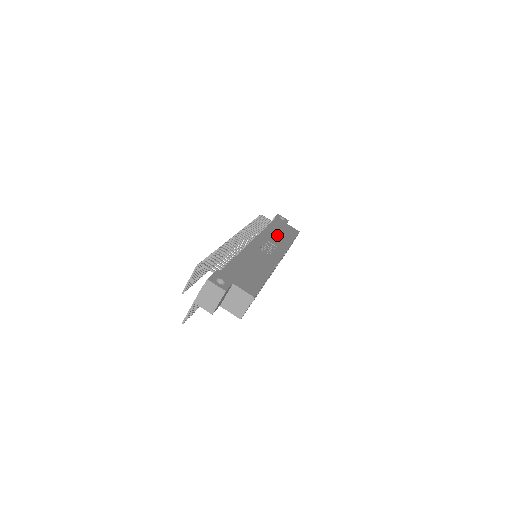
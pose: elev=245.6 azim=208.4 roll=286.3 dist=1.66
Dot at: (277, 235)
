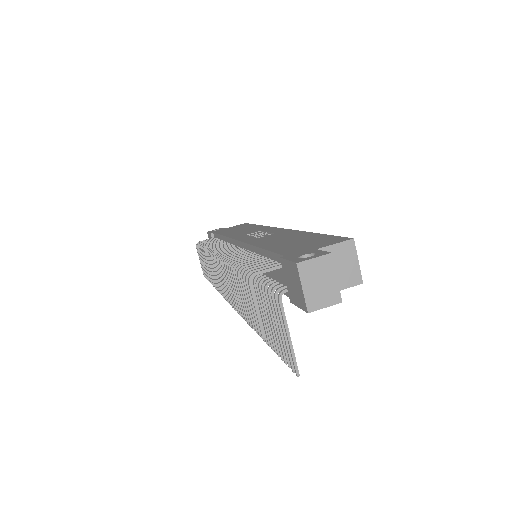
Dot at: (241, 231)
